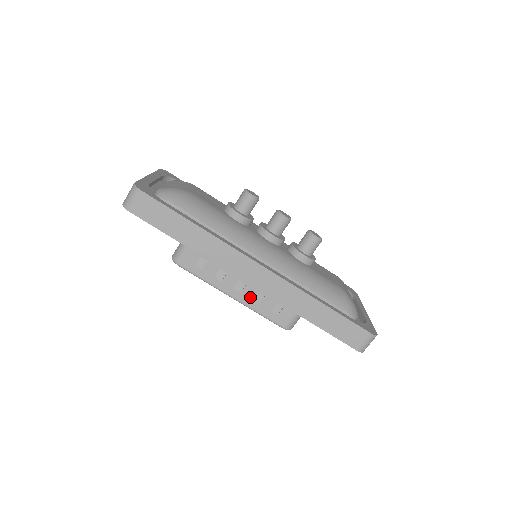
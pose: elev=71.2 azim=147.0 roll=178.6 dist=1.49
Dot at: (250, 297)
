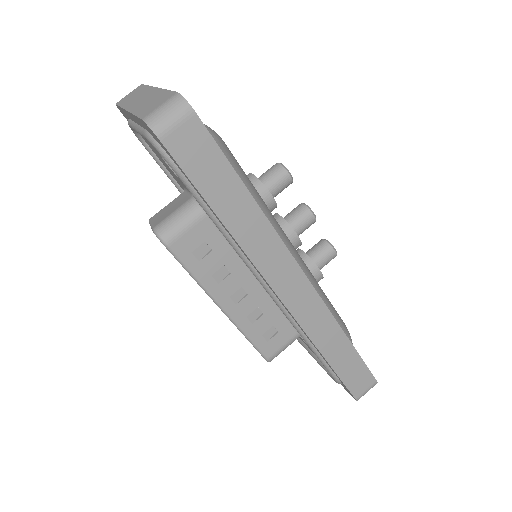
Dot at: (245, 312)
